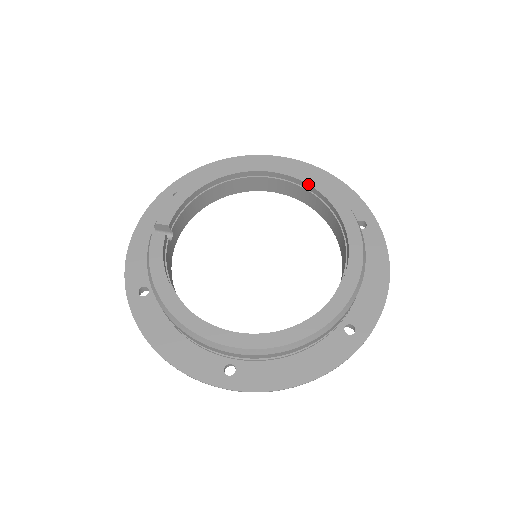
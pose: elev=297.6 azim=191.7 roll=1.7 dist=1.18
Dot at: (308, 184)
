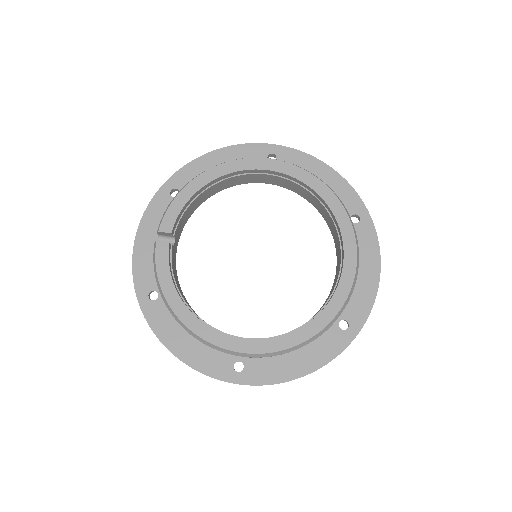
Dot at: (304, 183)
